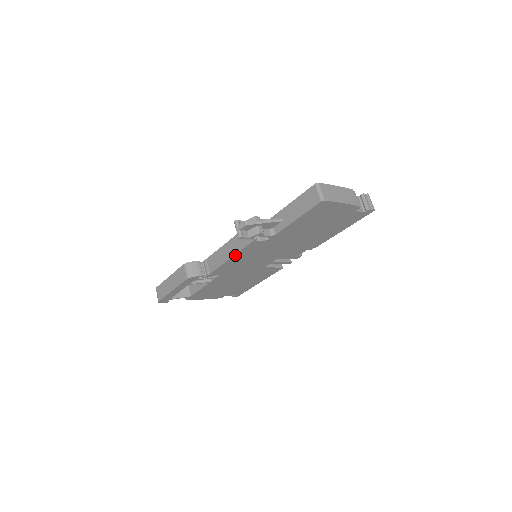
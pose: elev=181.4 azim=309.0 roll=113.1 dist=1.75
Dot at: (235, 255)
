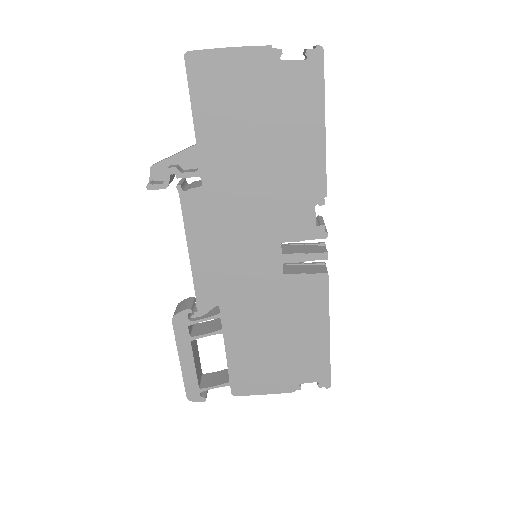
Dot at: (188, 240)
